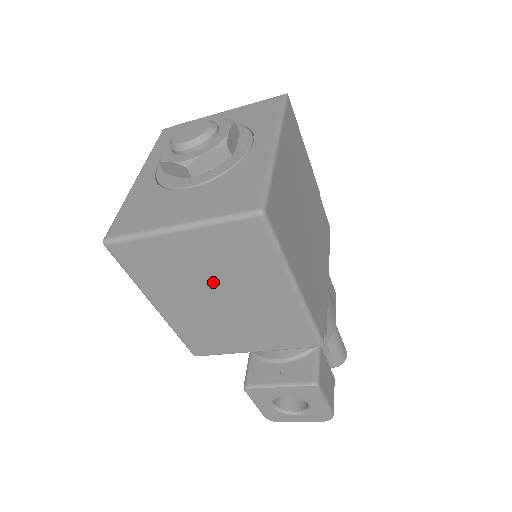
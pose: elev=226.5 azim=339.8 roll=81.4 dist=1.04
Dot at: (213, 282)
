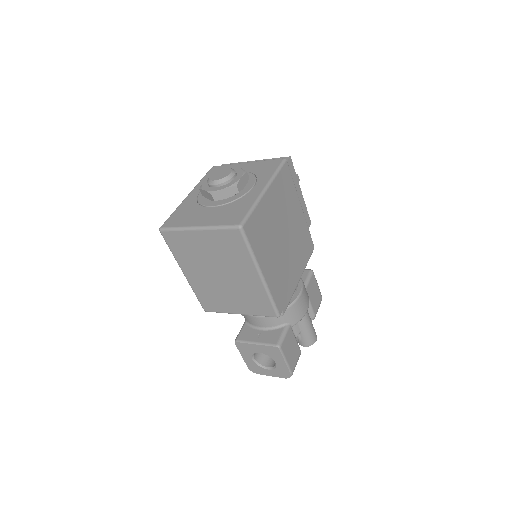
Dot at: (215, 263)
